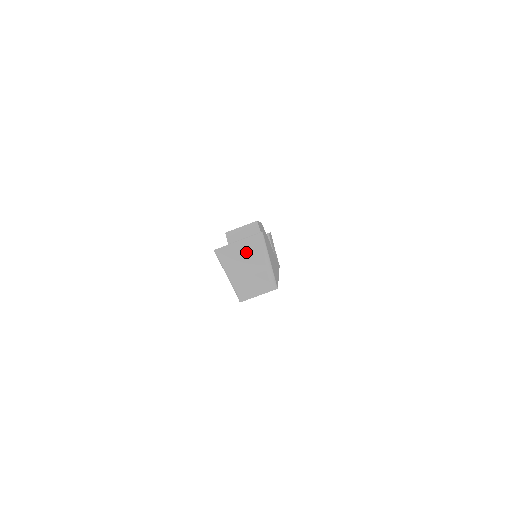
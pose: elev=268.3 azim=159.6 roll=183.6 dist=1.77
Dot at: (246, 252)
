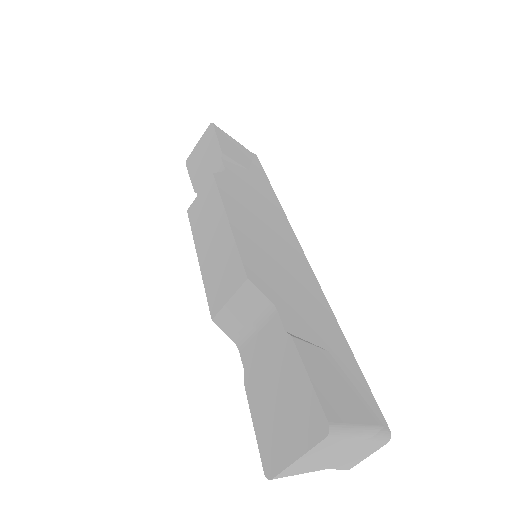
Dot at: (320, 454)
